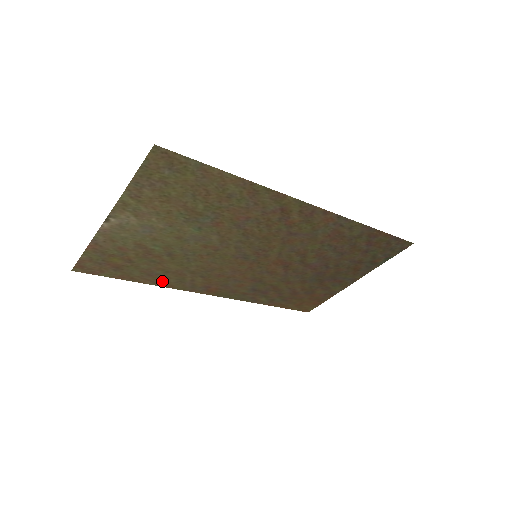
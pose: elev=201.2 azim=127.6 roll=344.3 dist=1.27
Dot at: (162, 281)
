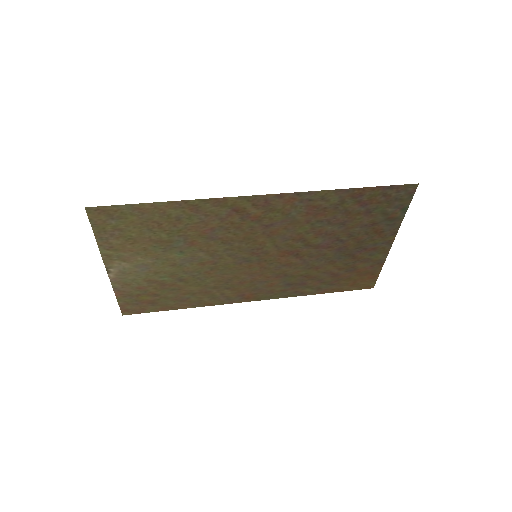
Dot at: (198, 302)
